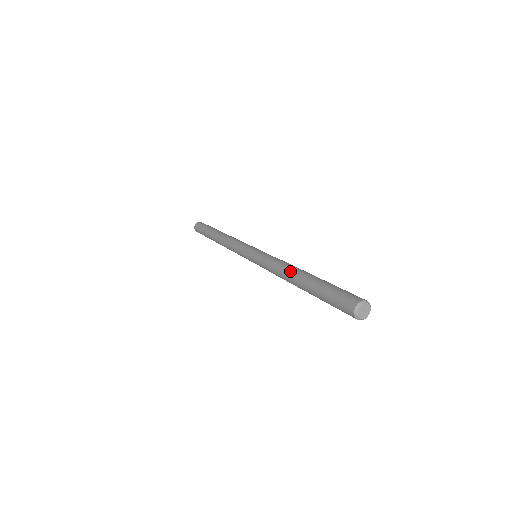
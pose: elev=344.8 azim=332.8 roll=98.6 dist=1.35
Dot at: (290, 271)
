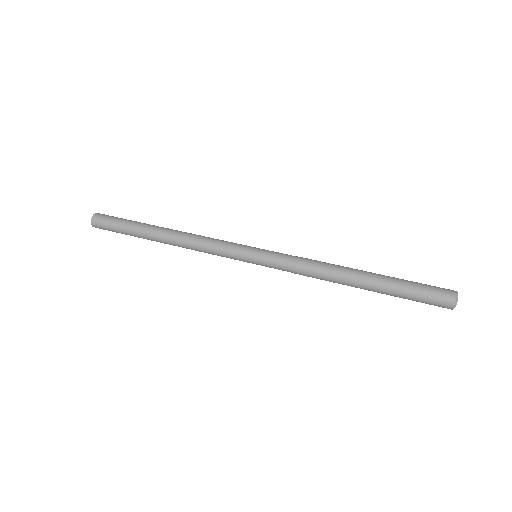
Dot at: (340, 278)
